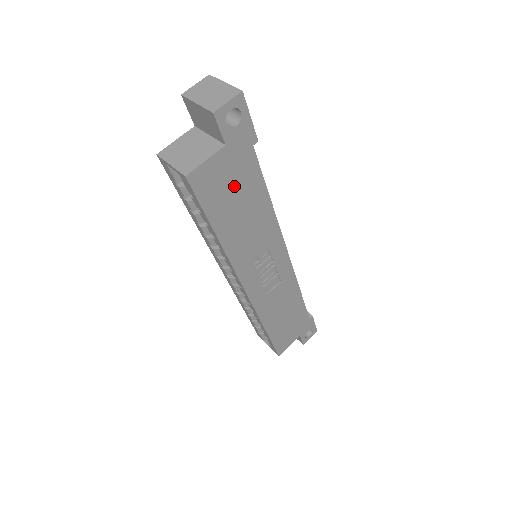
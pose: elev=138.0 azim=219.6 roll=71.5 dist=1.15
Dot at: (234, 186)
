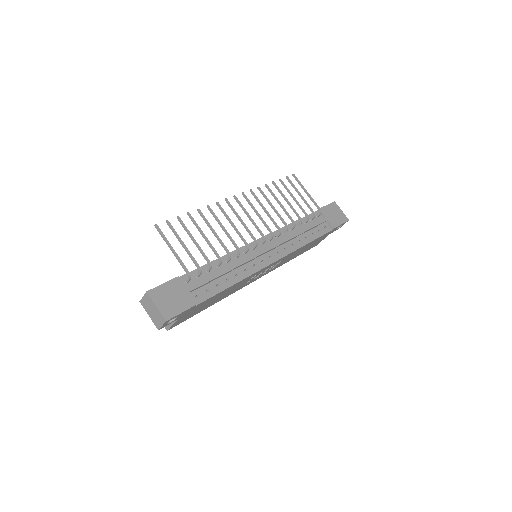
Dot at: (200, 308)
